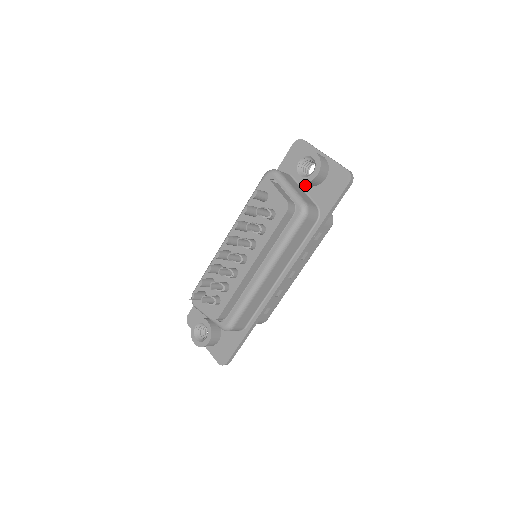
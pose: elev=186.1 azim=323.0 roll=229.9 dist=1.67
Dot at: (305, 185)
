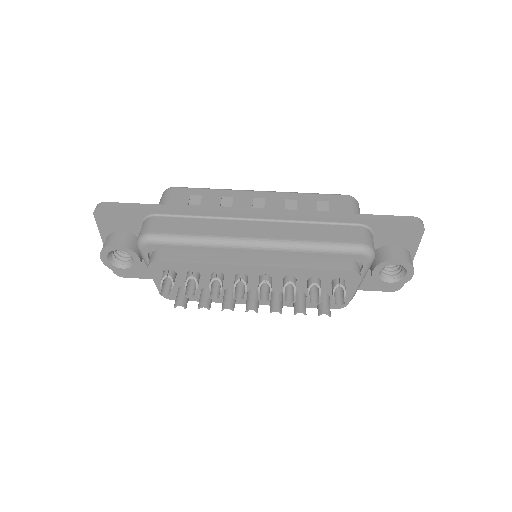
Dot at: occluded
